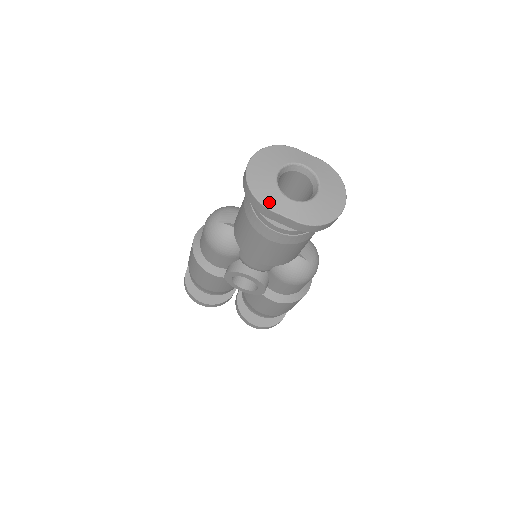
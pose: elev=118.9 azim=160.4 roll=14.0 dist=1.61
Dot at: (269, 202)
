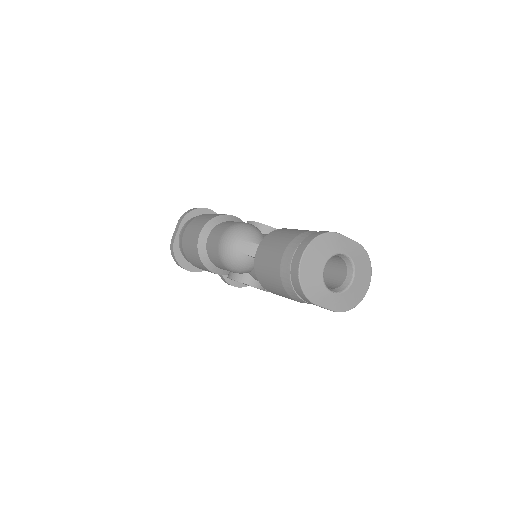
Dot at: (315, 298)
